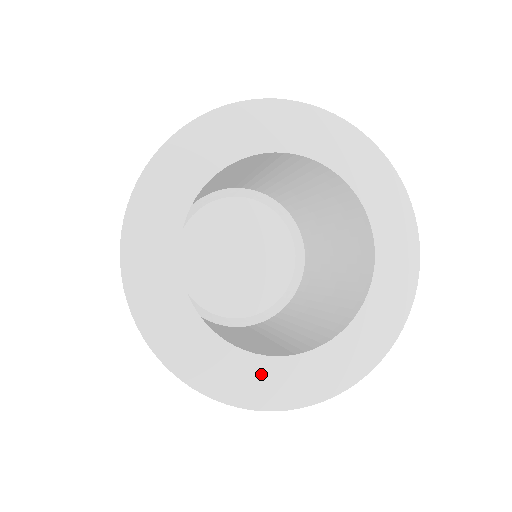
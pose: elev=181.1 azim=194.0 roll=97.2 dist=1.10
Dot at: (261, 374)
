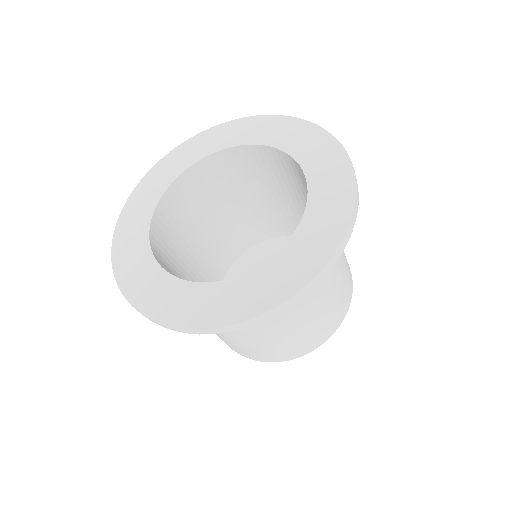
Dot at: (238, 291)
